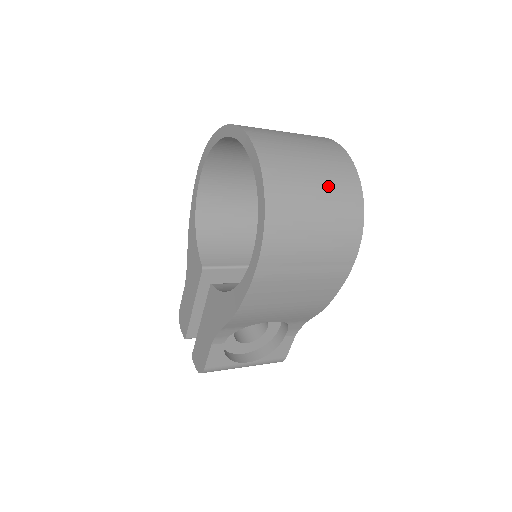
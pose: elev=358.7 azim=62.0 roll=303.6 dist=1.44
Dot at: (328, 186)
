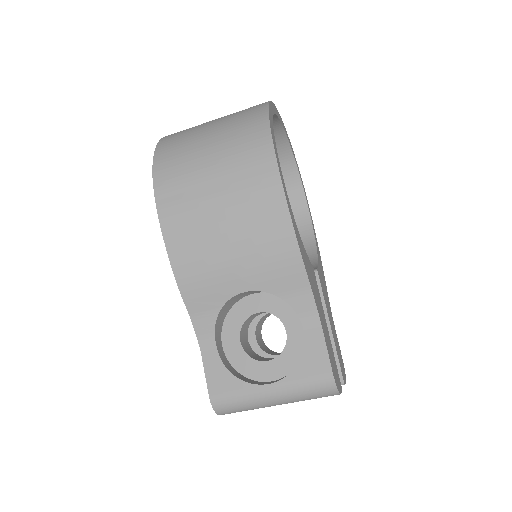
Dot at: (226, 118)
